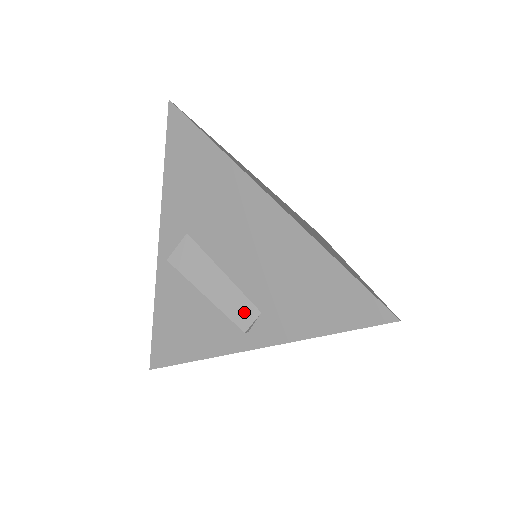
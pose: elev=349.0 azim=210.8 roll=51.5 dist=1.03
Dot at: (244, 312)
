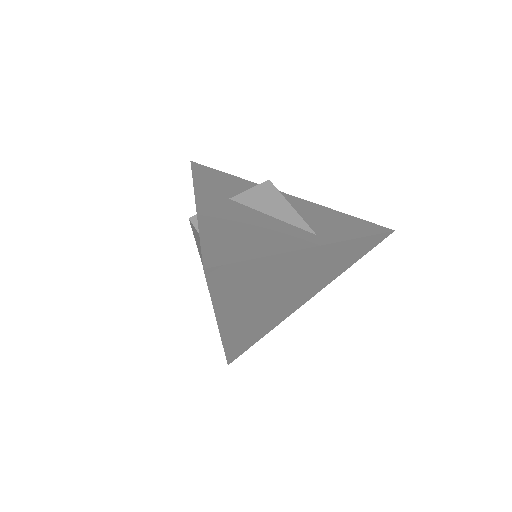
Dot at: occluded
